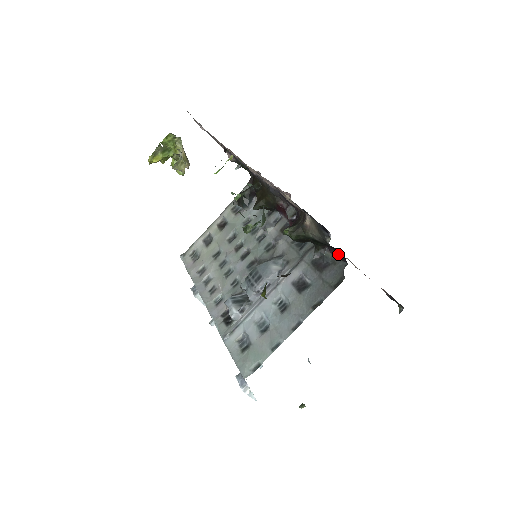
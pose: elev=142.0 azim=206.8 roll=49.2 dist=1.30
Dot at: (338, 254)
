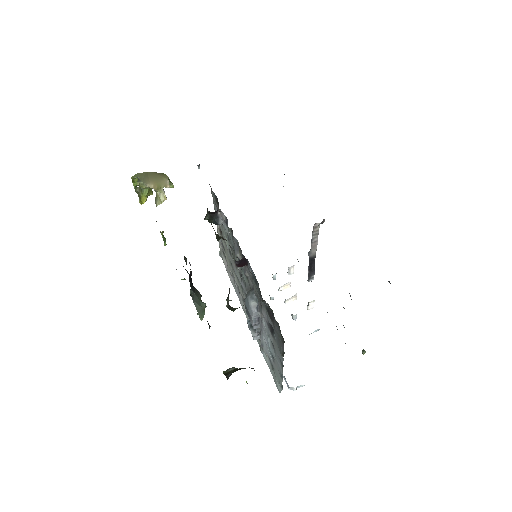
Dot at: occluded
